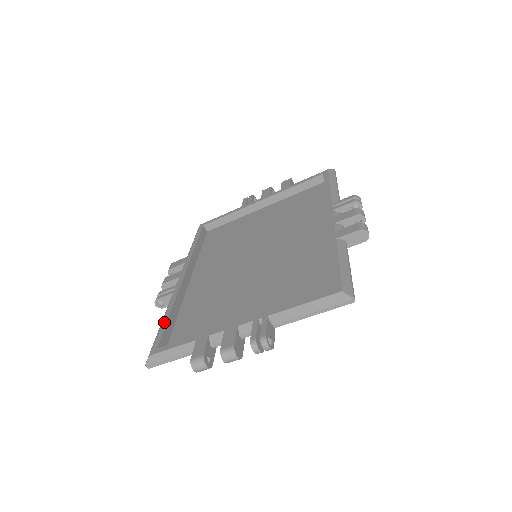
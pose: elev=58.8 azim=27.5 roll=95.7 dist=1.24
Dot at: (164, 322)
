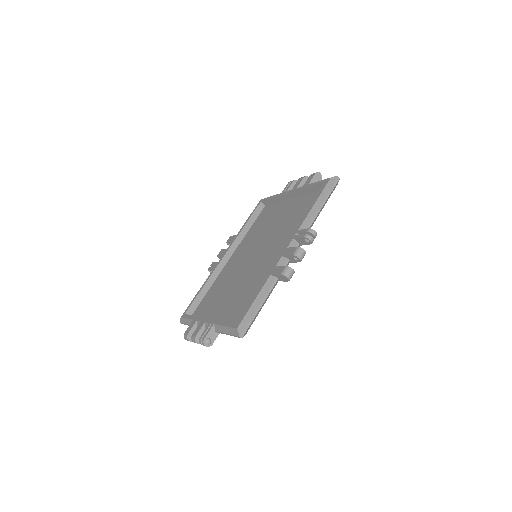
Dot at: (197, 294)
